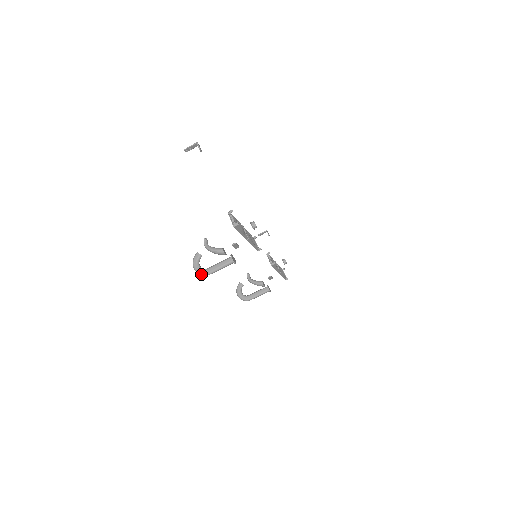
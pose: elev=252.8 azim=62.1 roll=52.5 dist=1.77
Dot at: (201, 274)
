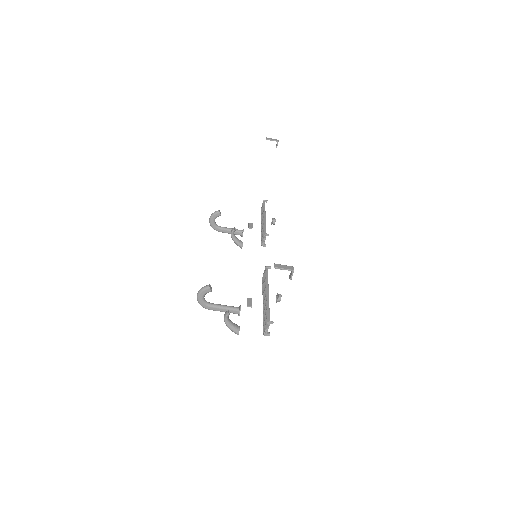
Dot at: occluded
